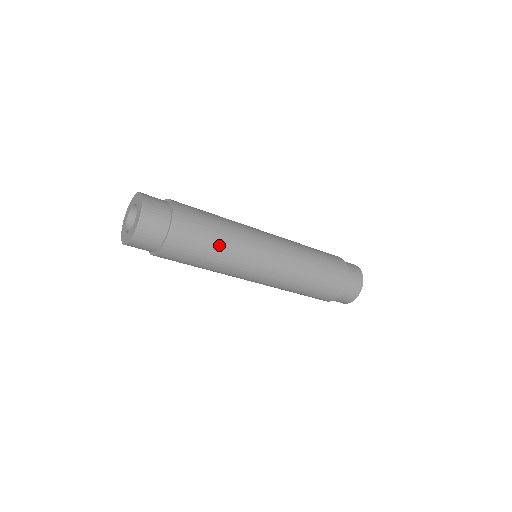
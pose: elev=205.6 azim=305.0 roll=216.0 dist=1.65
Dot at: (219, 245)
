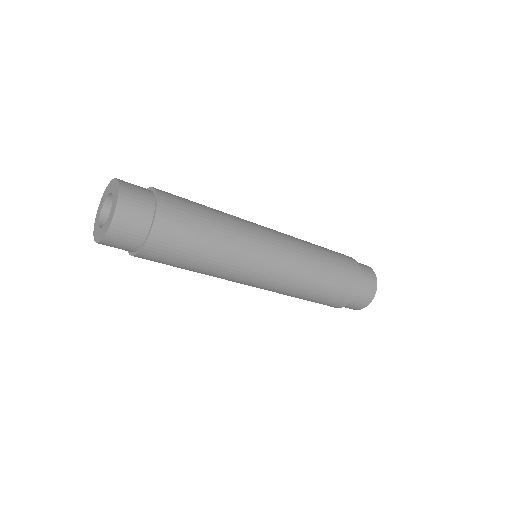
Dot at: (201, 266)
